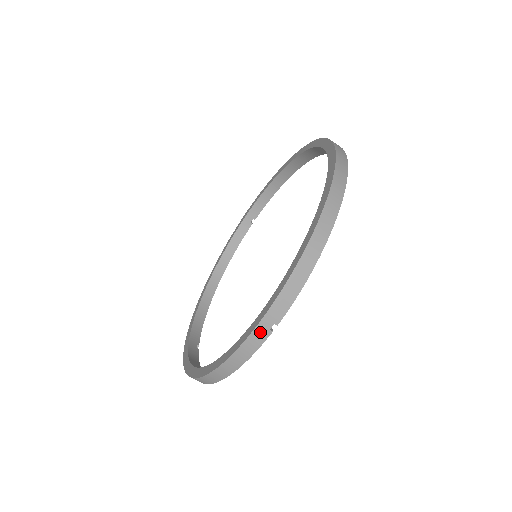
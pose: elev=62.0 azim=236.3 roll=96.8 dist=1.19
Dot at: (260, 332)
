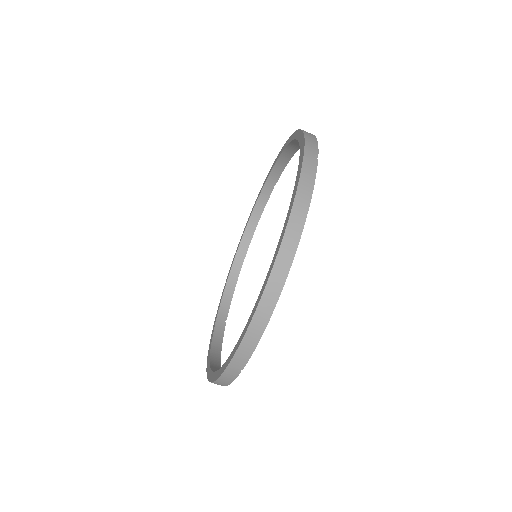
Dot at: (230, 373)
